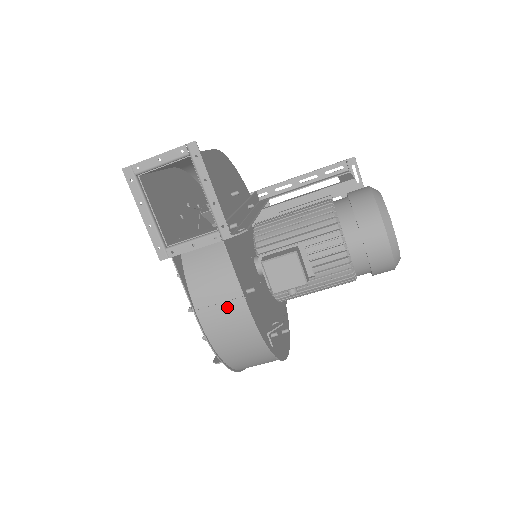
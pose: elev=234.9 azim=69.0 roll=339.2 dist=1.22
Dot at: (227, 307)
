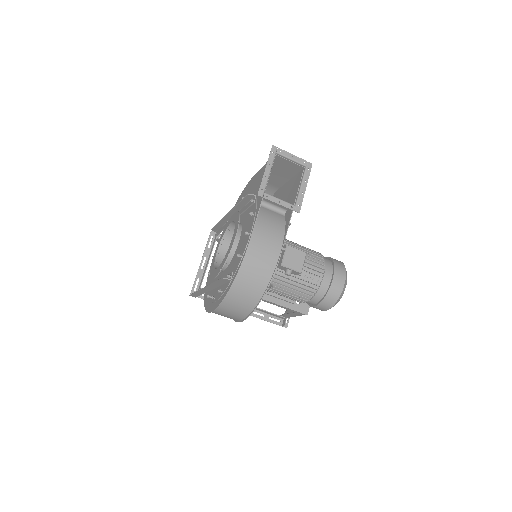
Dot at: (270, 244)
